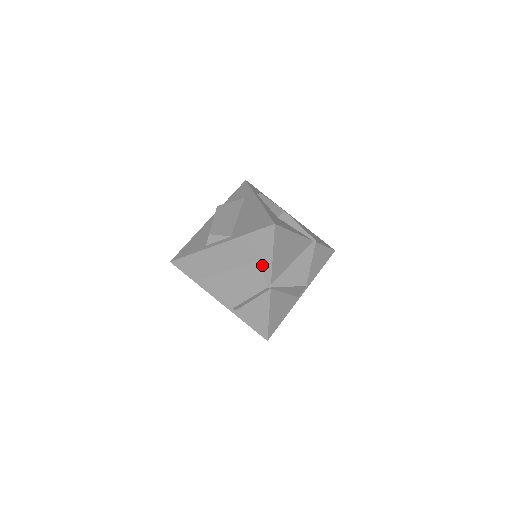
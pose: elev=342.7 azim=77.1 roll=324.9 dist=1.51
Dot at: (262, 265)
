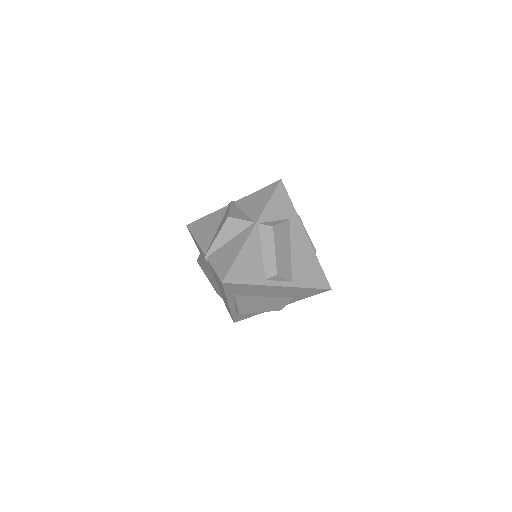
Dot at: (292, 300)
